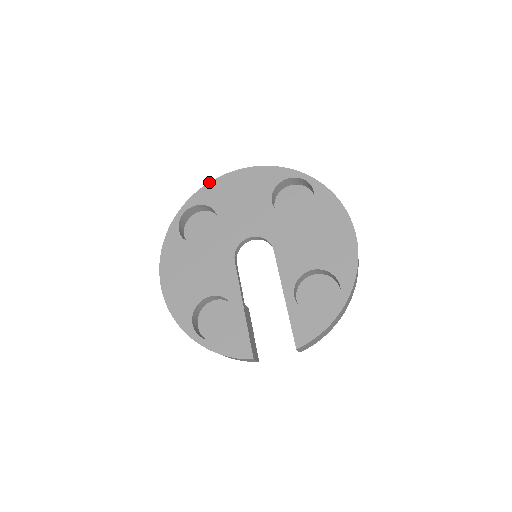
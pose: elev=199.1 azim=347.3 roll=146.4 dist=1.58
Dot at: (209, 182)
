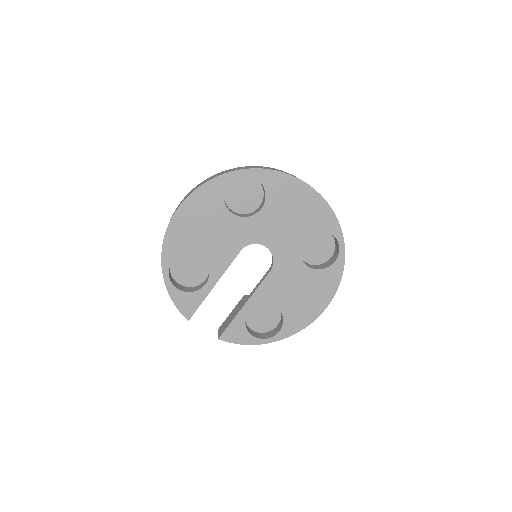
Dot at: (285, 173)
